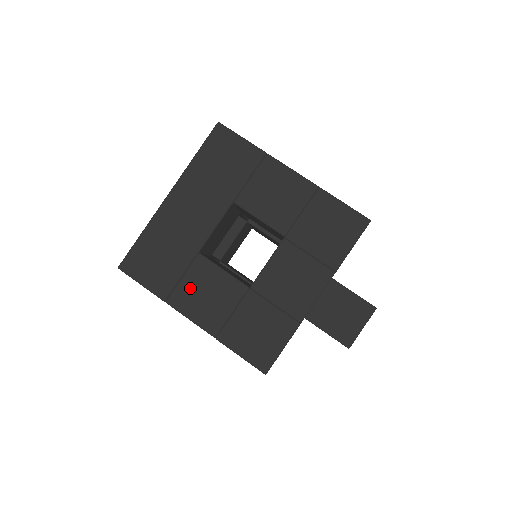
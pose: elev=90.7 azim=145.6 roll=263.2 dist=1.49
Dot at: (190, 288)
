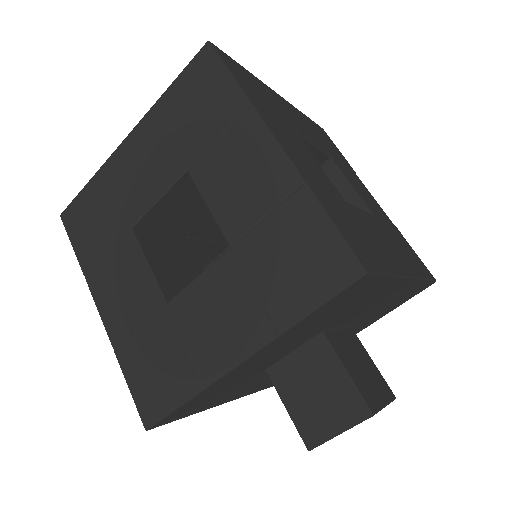
Dot at: (110, 272)
